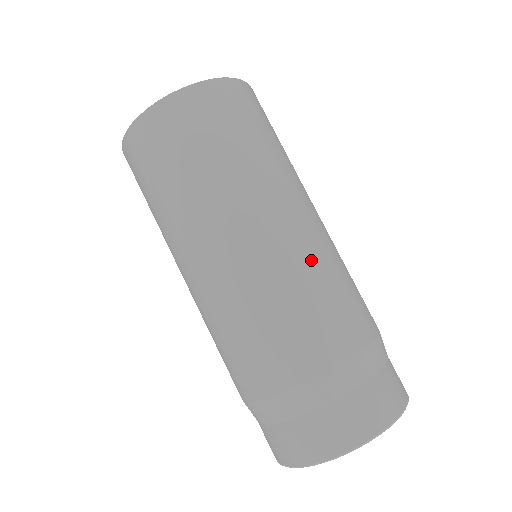
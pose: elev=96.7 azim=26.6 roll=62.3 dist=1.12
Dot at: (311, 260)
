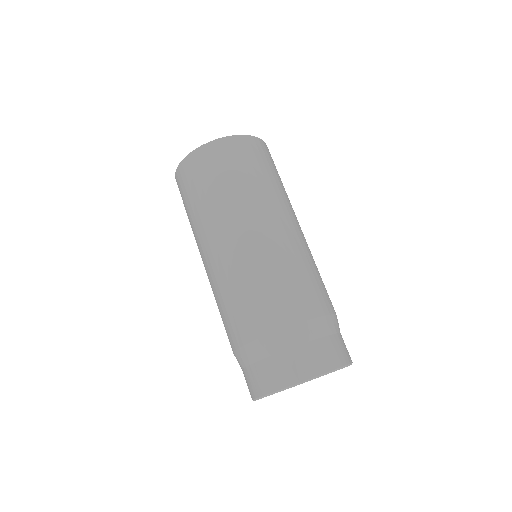
Dot at: (250, 266)
